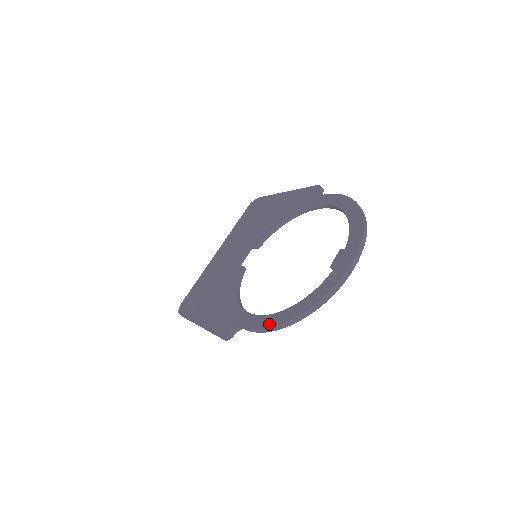
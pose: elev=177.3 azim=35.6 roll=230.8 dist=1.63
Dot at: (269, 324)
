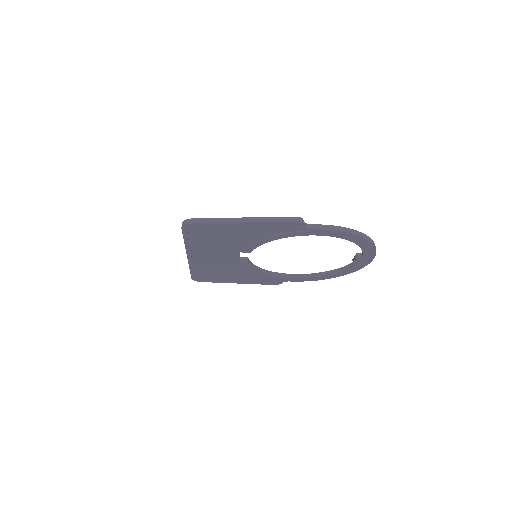
Dot at: (344, 229)
